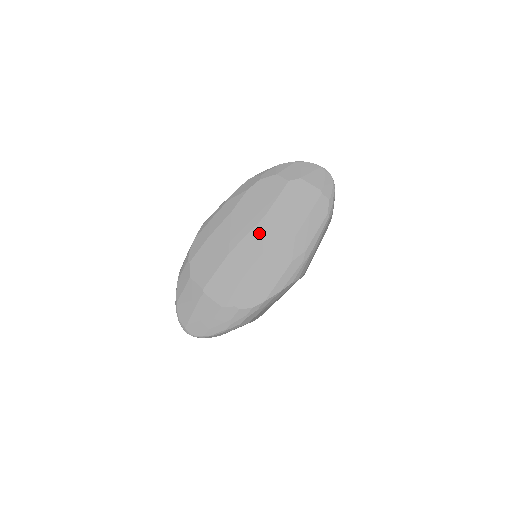
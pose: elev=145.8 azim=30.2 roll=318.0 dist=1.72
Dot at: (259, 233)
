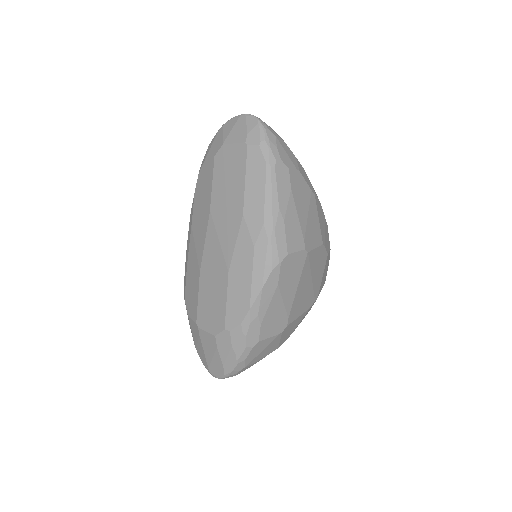
Dot at: (212, 233)
